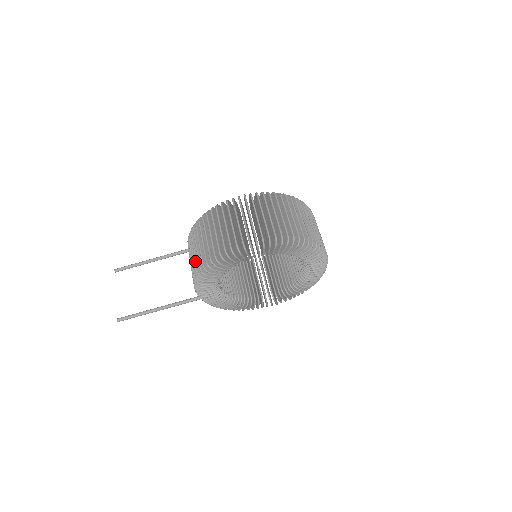
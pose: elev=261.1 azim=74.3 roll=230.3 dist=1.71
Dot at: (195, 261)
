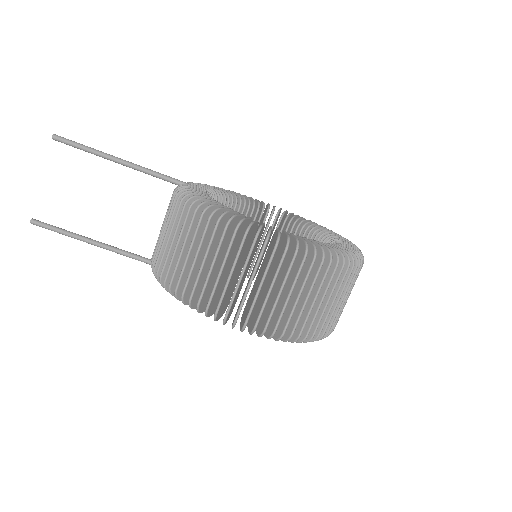
Dot at: occluded
